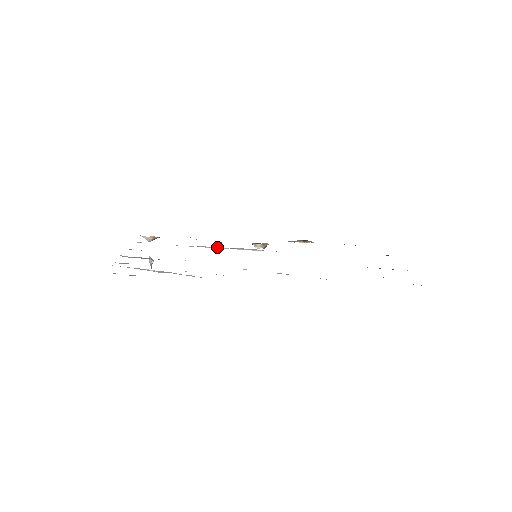
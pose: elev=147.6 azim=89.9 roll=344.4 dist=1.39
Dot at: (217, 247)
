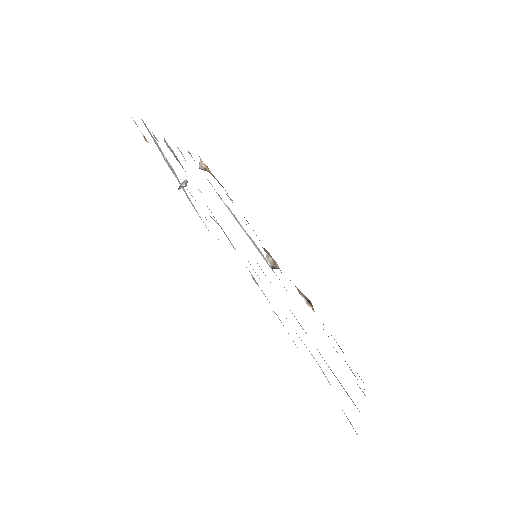
Dot at: occluded
